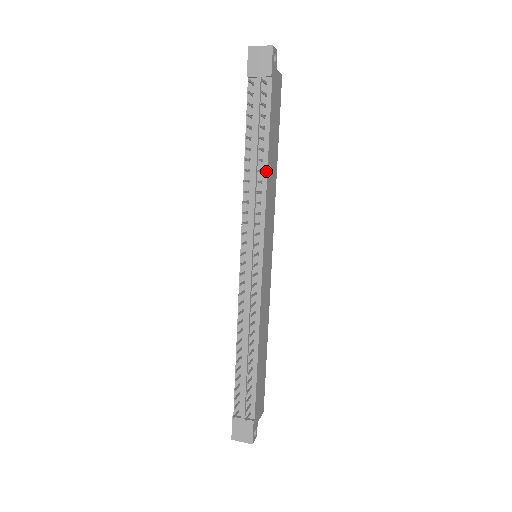
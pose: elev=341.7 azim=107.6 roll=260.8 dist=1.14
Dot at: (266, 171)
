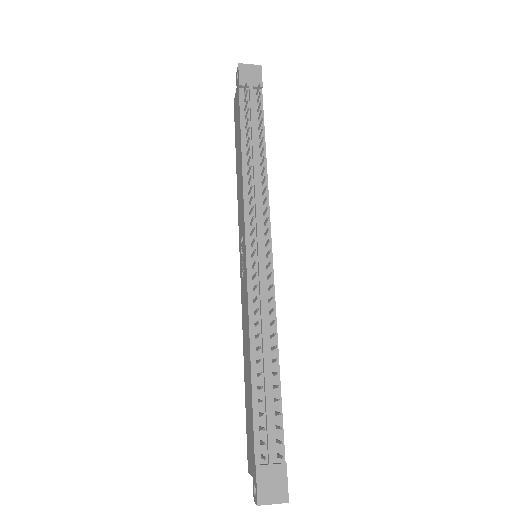
Dot at: (265, 165)
